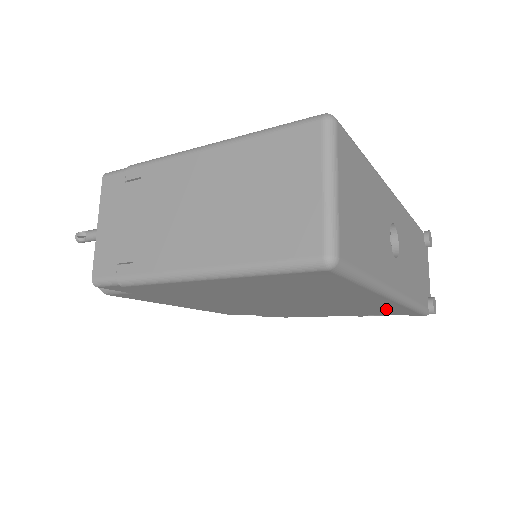
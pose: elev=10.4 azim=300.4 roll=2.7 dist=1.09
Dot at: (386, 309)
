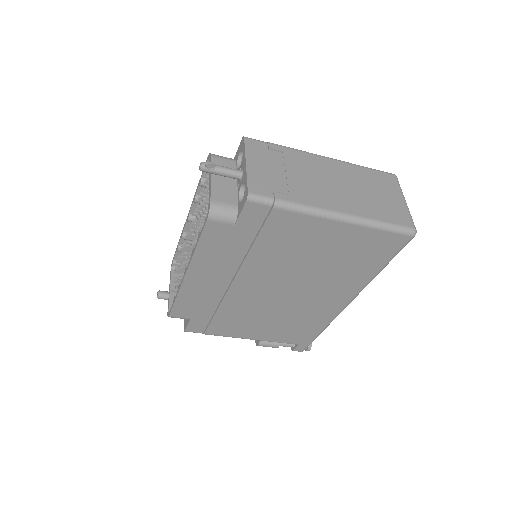
Dot at: (311, 326)
